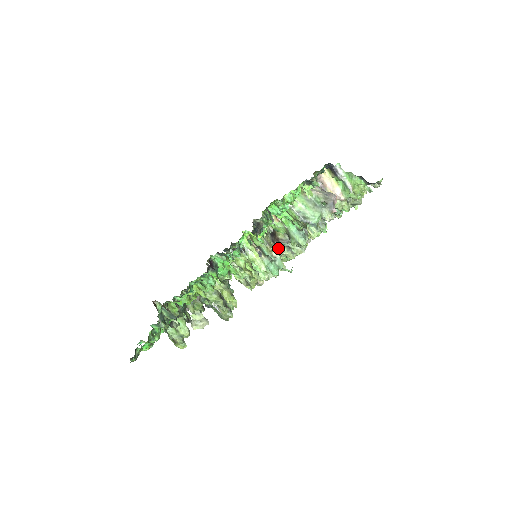
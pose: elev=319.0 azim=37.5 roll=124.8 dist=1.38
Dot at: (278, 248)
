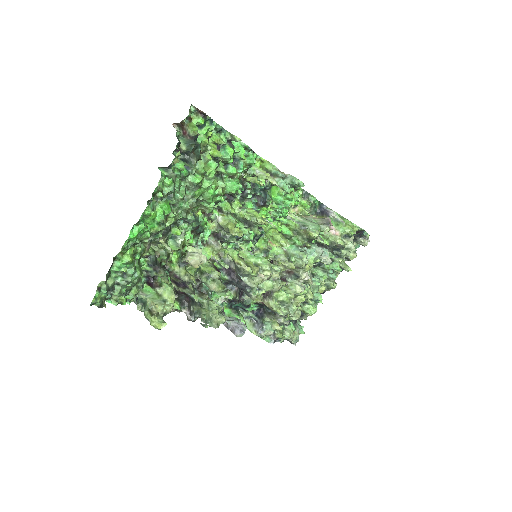
Dot at: (278, 257)
